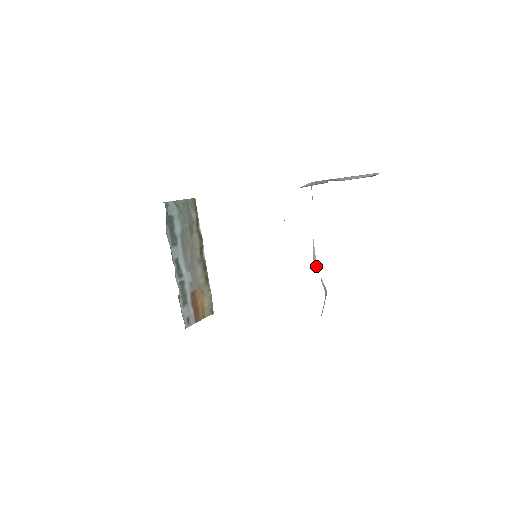
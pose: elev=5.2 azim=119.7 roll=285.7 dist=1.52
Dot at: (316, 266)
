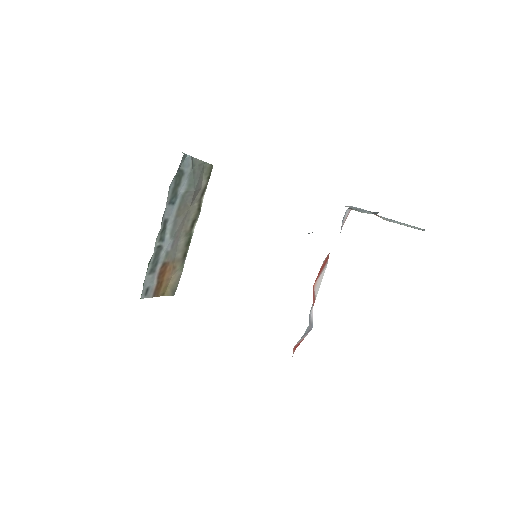
Dot at: (316, 295)
